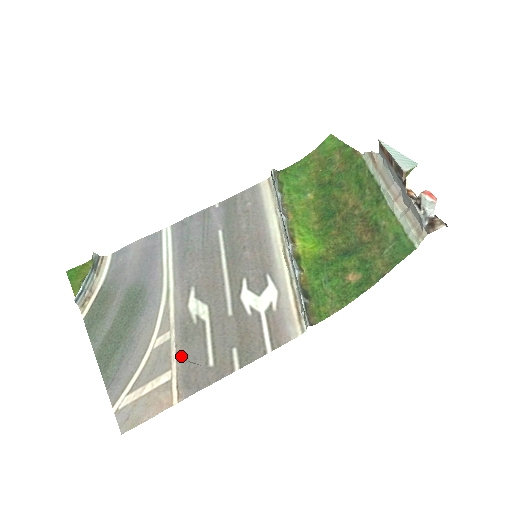
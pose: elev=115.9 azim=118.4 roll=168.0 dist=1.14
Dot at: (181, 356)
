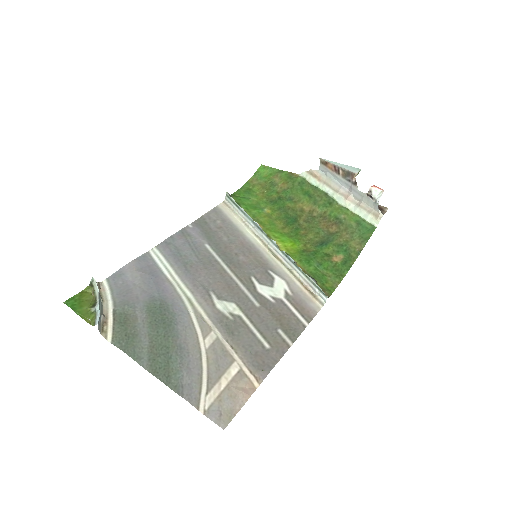
Dot at: (237, 348)
